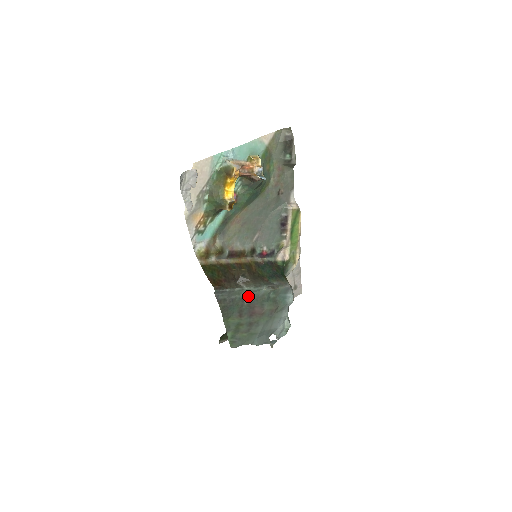
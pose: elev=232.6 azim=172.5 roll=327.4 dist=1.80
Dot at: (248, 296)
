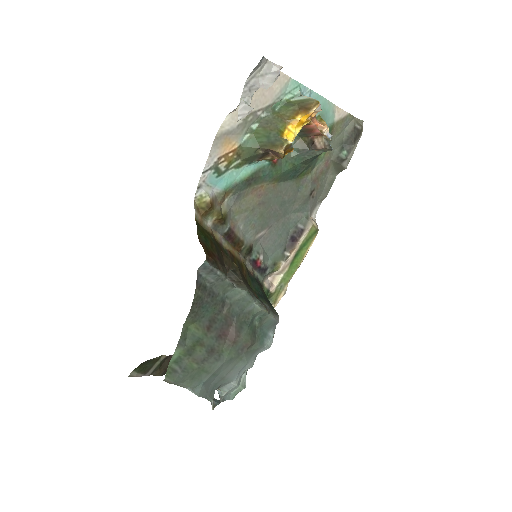
Dot at: (232, 302)
